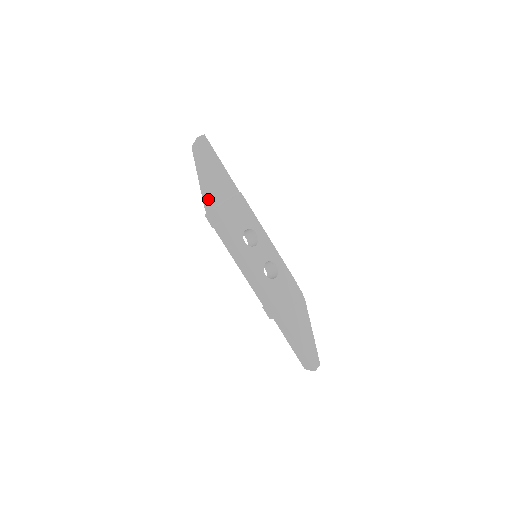
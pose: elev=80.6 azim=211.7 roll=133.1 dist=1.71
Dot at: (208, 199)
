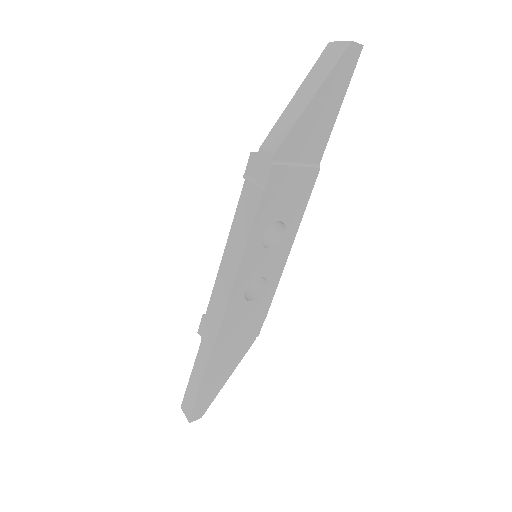
Dot at: (279, 142)
